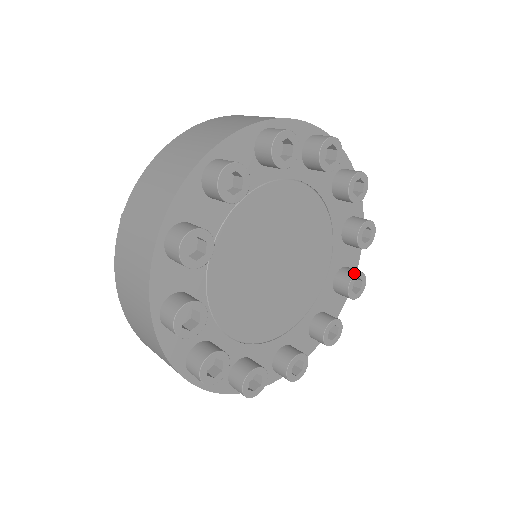
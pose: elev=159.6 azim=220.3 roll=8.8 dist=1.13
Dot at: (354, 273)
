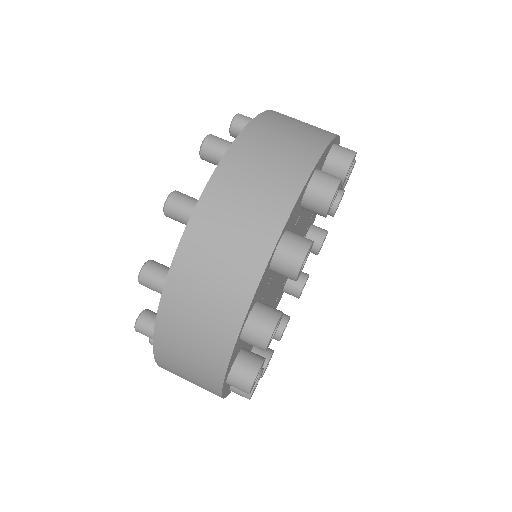
Dot at: occluded
